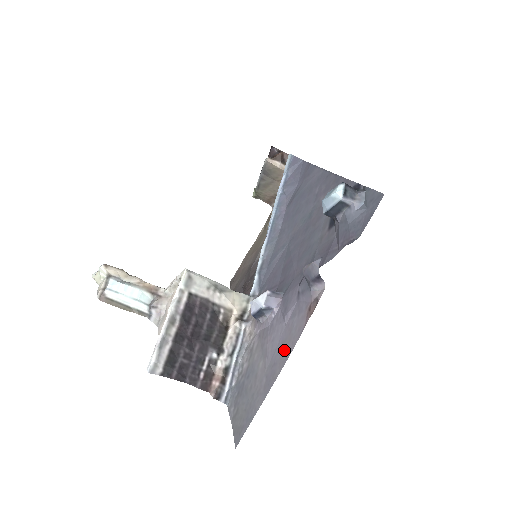
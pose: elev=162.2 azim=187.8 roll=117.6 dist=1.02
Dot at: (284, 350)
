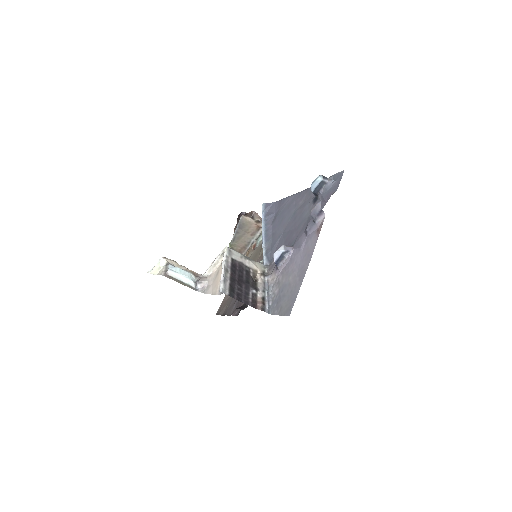
Dot at: (307, 257)
